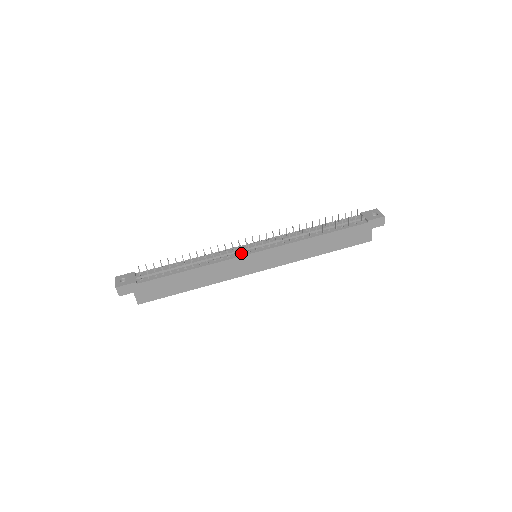
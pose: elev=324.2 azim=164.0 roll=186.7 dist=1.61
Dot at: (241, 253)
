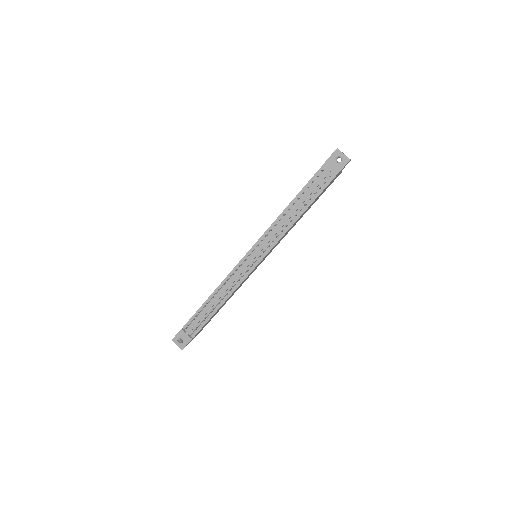
Dot at: (247, 270)
